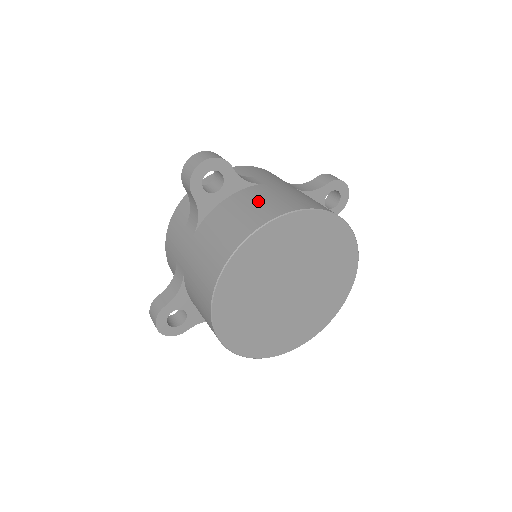
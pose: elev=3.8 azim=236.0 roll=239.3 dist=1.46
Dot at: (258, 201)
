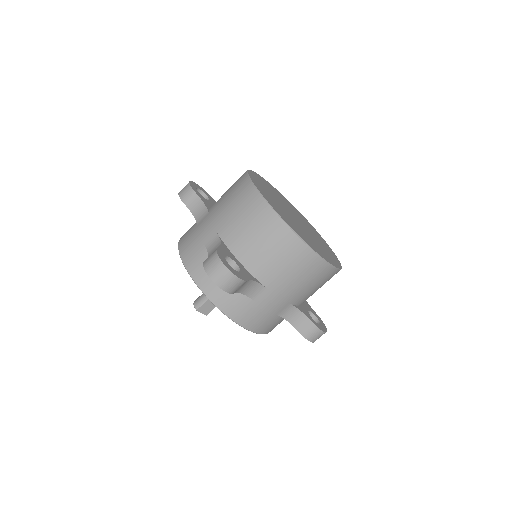
Dot at: occluded
